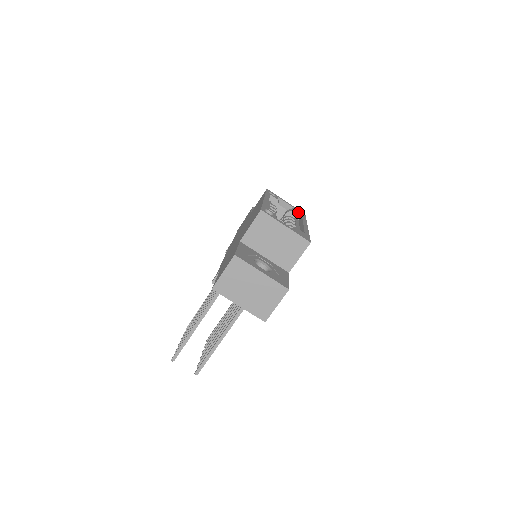
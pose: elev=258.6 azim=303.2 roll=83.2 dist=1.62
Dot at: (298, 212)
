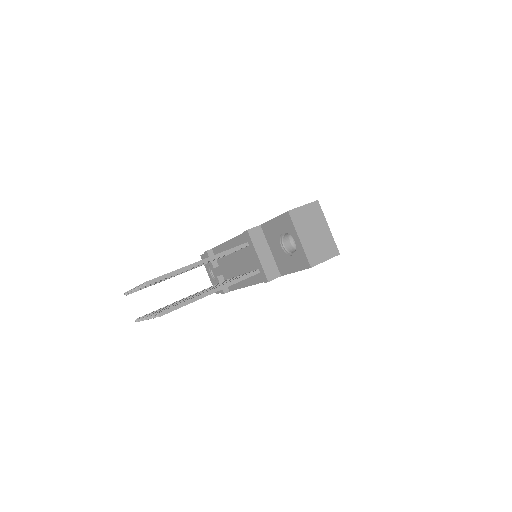
Dot at: occluded
